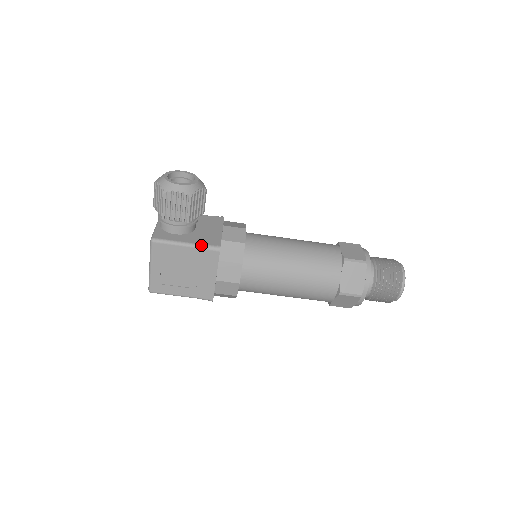
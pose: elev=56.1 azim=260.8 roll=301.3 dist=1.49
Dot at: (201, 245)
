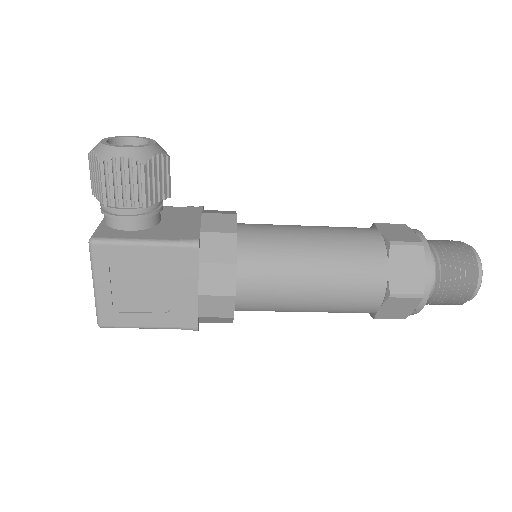
Dot at: (168, 241)
